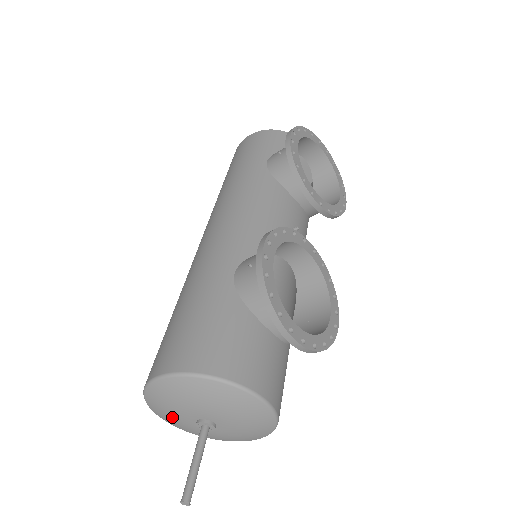
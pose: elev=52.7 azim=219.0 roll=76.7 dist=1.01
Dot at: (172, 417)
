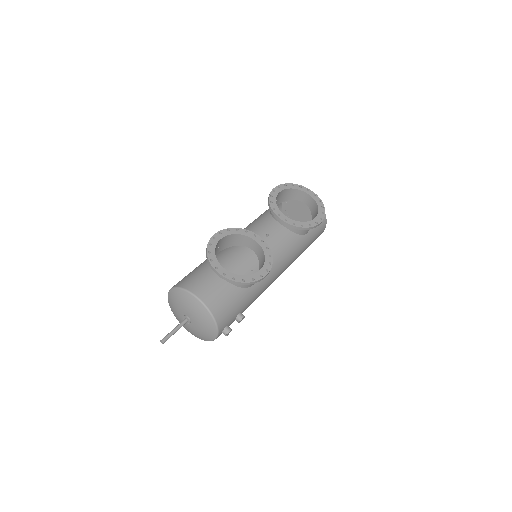
Dot at: (180, 320)
